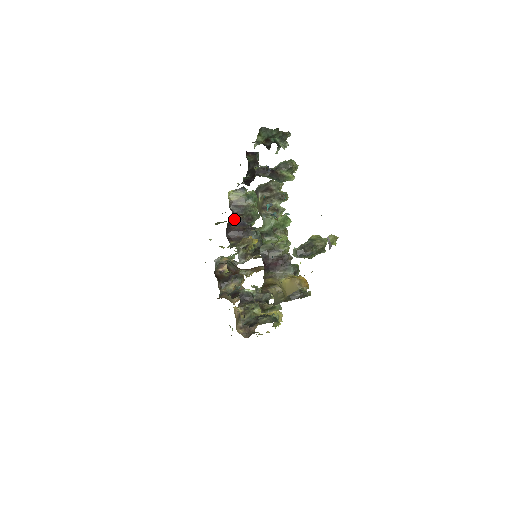
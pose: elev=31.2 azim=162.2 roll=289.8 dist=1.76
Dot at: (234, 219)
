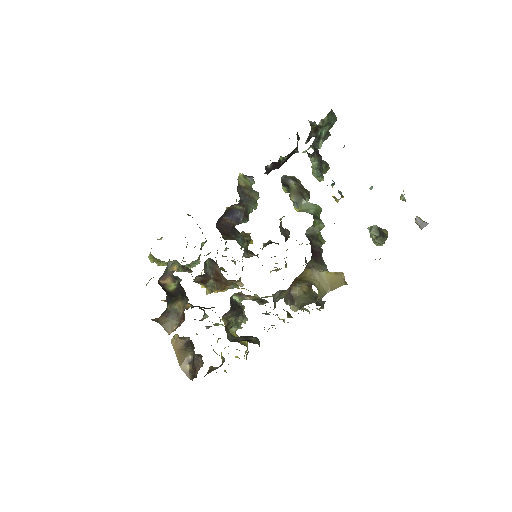
Dot at: (234, 207)
